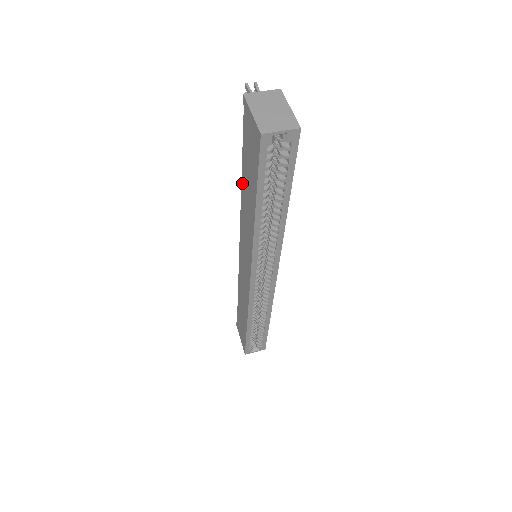
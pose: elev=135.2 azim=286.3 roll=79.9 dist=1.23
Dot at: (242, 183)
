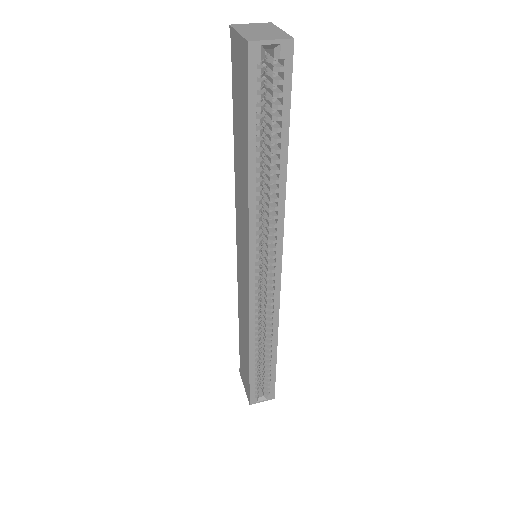
Dot at: (234, 149)
